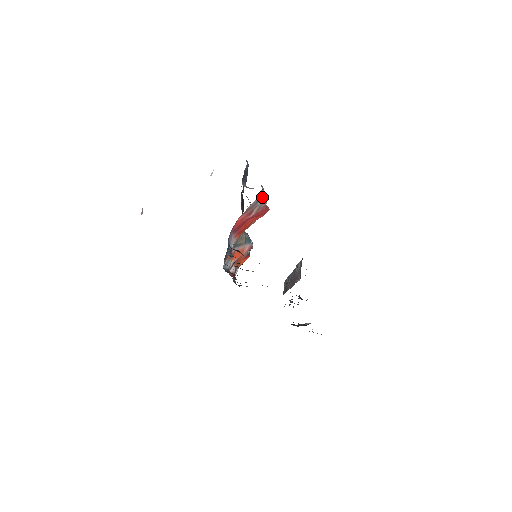
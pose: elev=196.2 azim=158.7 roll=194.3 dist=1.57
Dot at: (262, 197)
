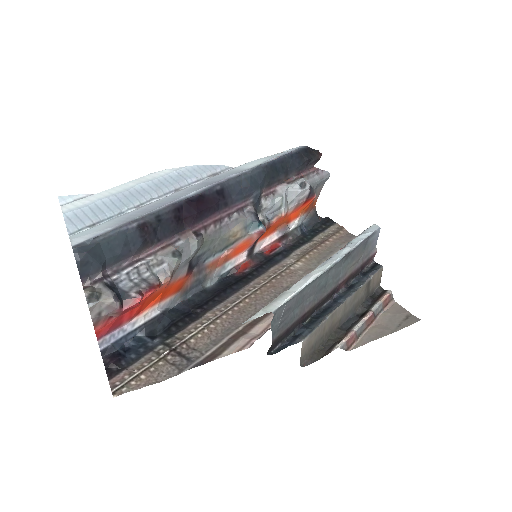
Dot at: (104, 306)
